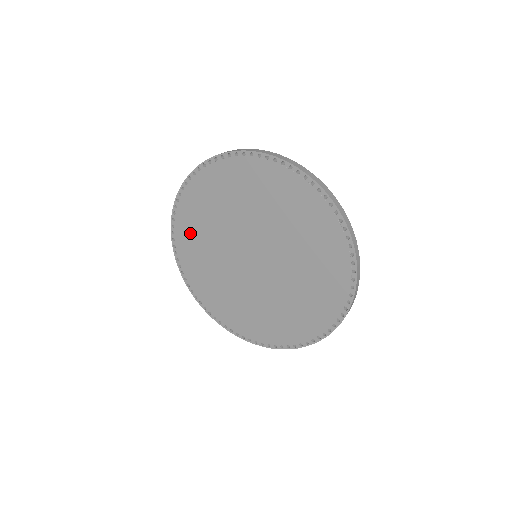
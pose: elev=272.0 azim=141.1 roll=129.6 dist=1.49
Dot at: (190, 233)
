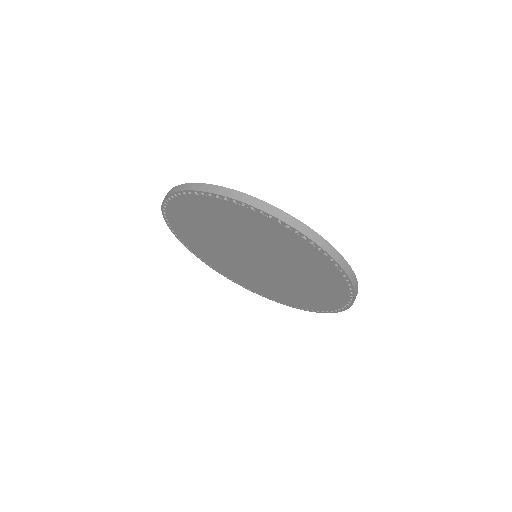
Dot at: (198, 247)
